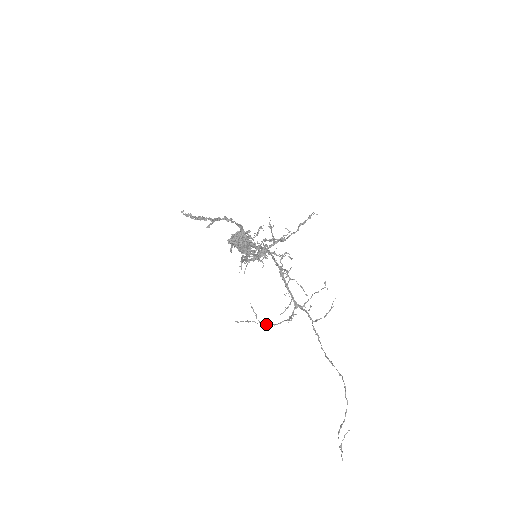
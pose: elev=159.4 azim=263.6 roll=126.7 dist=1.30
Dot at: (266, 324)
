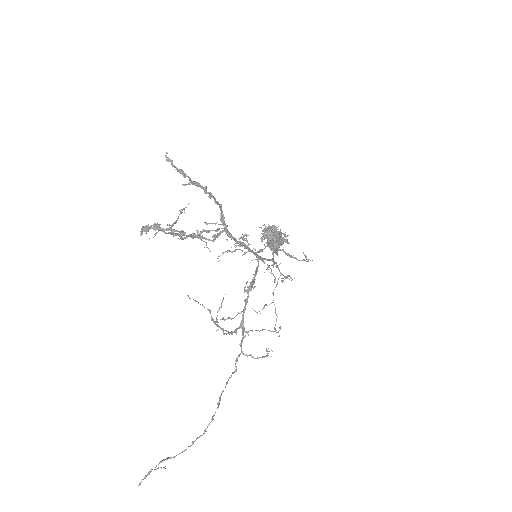
Dot at: (216, 321)
